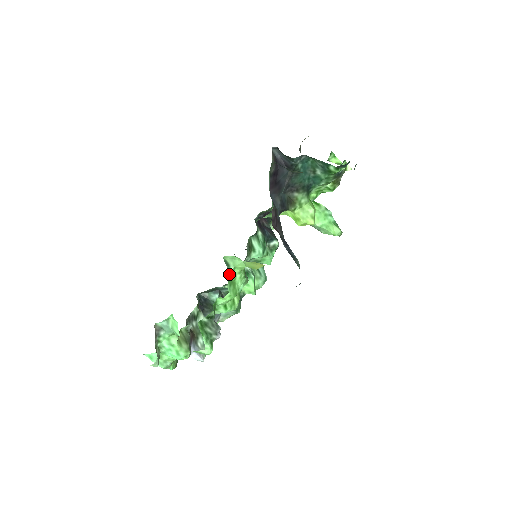
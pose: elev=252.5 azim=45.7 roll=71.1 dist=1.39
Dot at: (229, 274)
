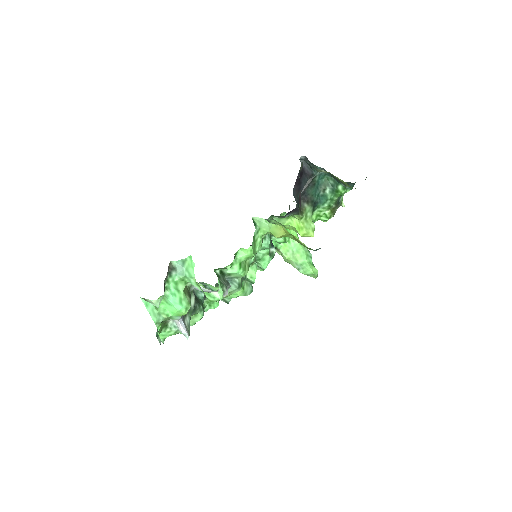
Dot at: (255, 231)
